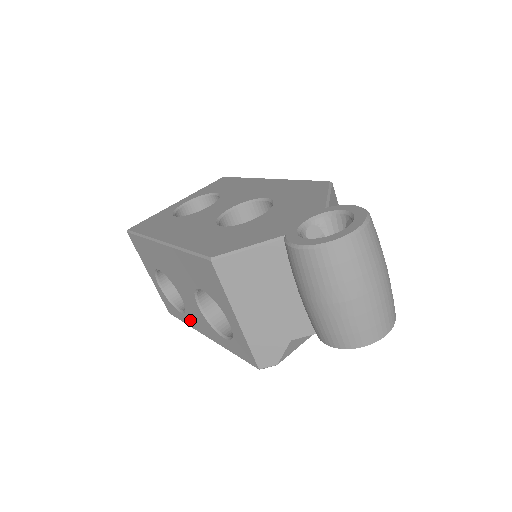
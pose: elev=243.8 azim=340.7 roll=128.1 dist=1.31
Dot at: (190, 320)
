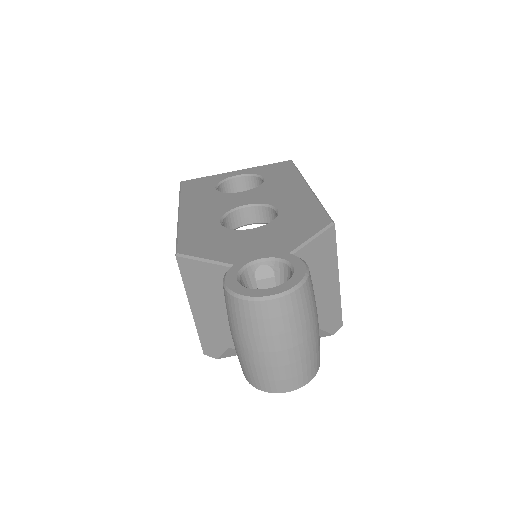
Dot at: occluded
